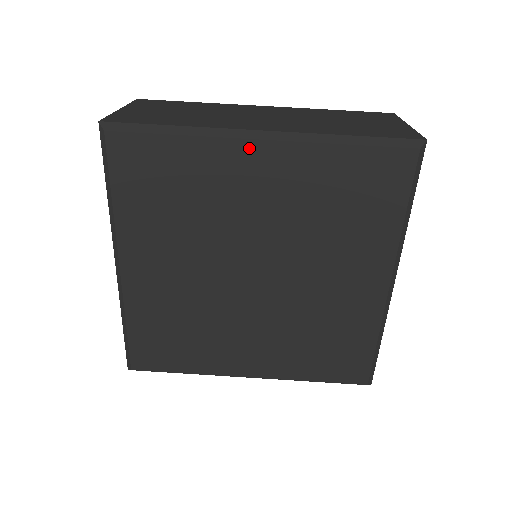
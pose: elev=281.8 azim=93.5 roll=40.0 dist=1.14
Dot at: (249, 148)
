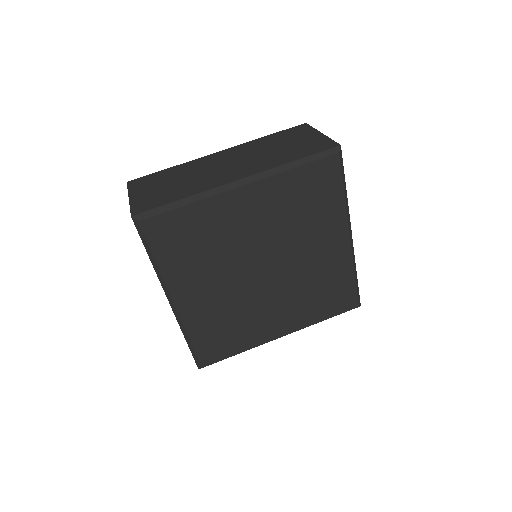
Dot at: (235, 194)
